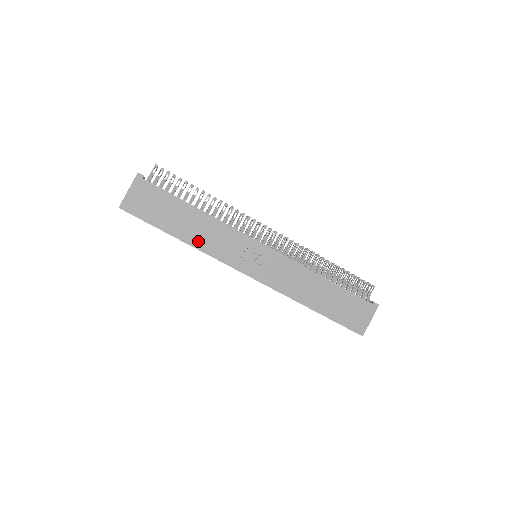
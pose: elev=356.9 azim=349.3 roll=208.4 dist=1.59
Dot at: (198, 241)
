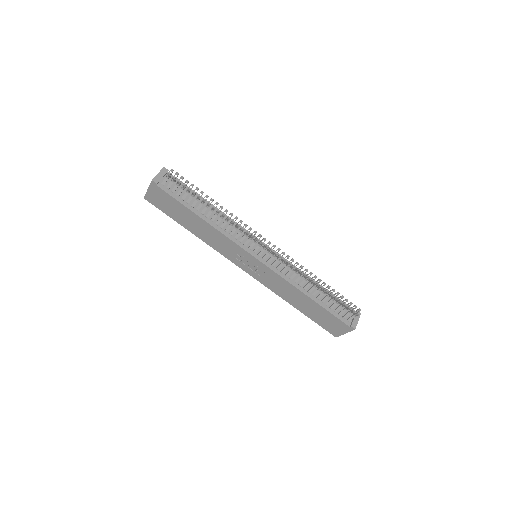
Dot at: (204, 237)
